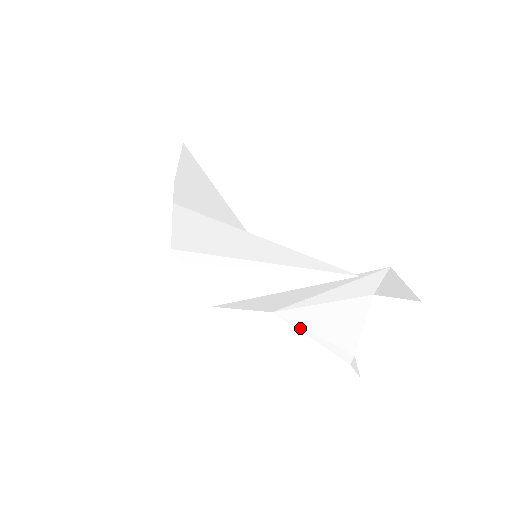
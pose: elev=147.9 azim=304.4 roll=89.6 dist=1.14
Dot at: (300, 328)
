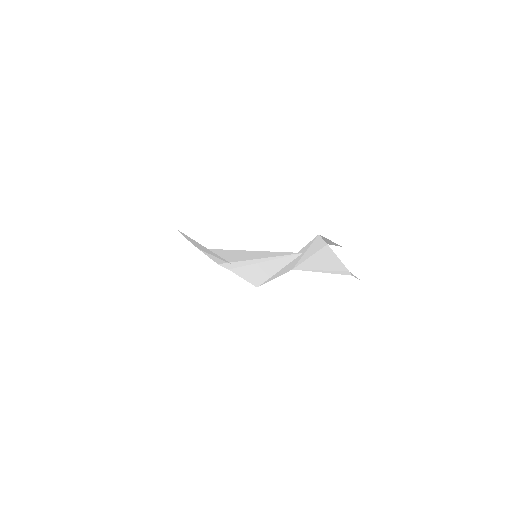
Dot at: (312, 271)
